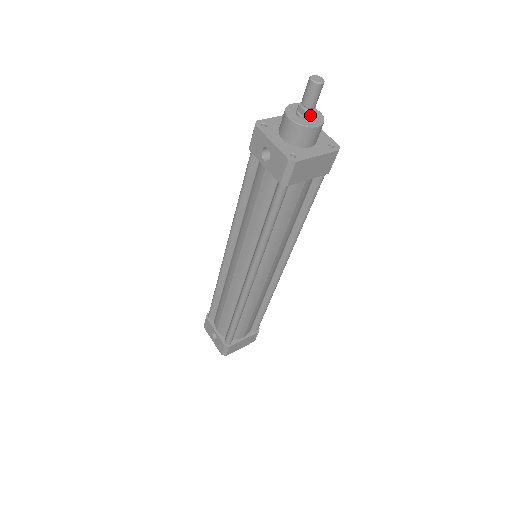
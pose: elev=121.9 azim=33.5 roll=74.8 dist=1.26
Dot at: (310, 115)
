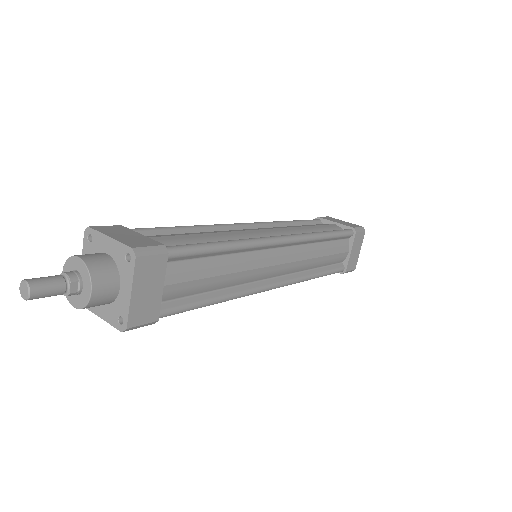
Dot at: (67, 293)
